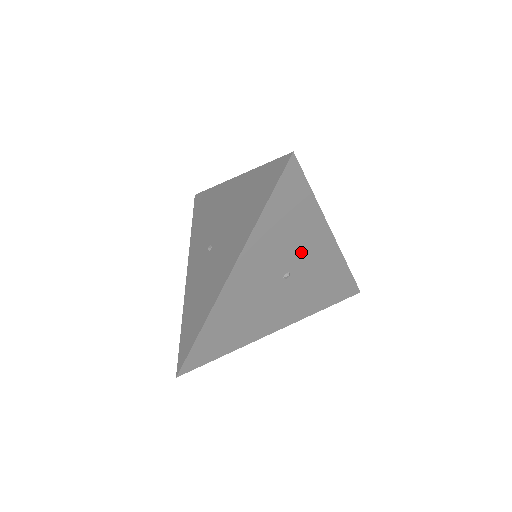
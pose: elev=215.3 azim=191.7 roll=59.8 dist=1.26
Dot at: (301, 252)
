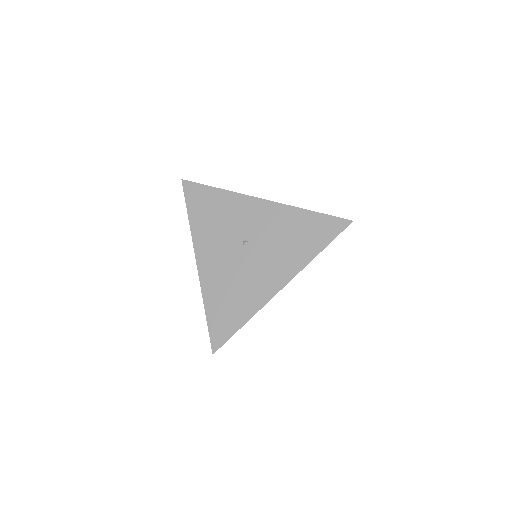
Dot at: (242, 223)
